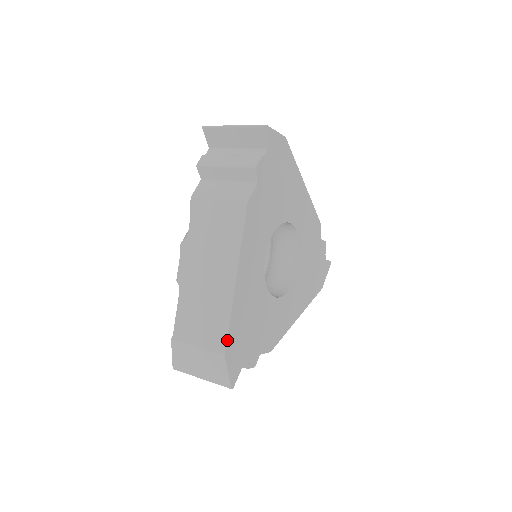
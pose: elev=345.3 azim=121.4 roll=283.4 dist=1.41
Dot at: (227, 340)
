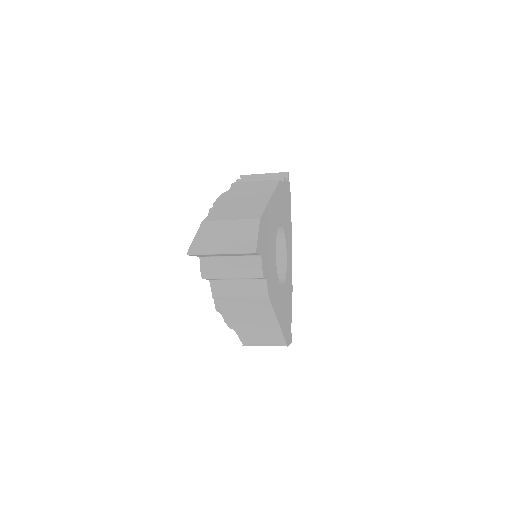
Dot at: (262, 214)
